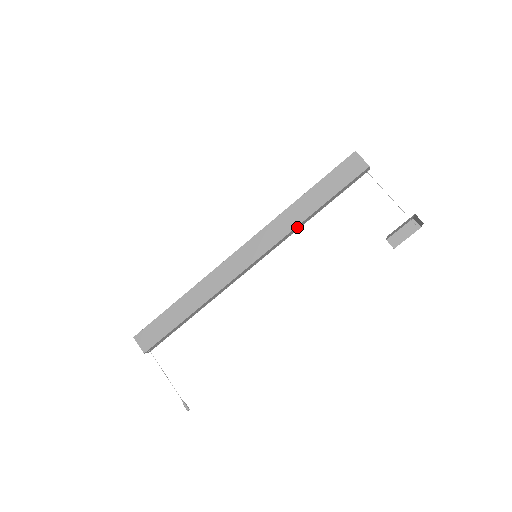
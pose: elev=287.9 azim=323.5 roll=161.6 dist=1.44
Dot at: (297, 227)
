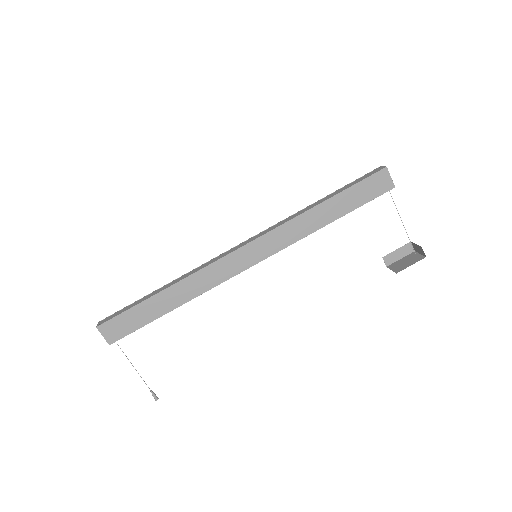
Dot at: (307, 234)
